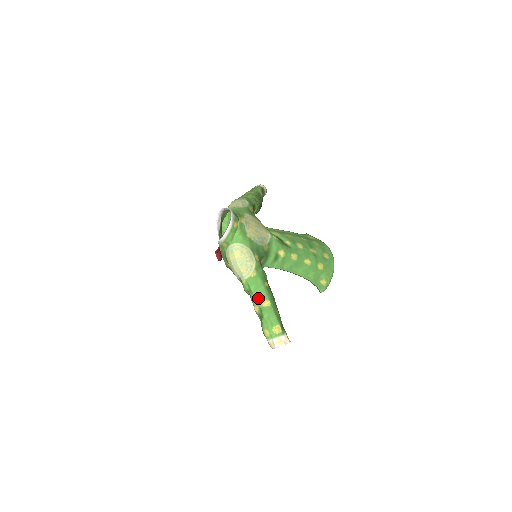
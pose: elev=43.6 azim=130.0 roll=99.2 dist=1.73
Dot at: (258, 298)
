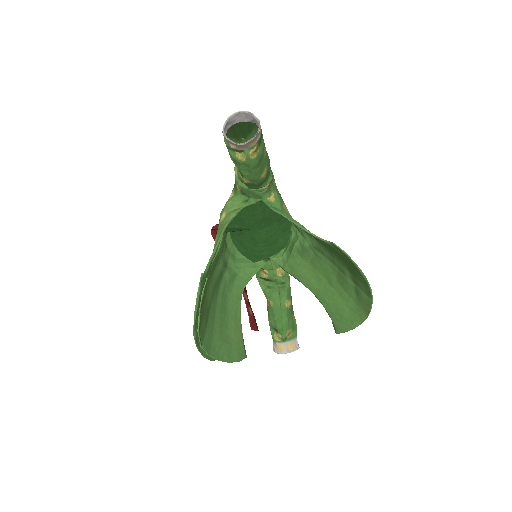
Dot at: occluded
